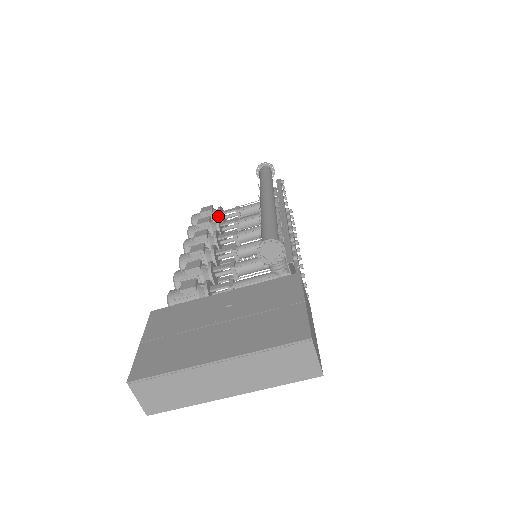
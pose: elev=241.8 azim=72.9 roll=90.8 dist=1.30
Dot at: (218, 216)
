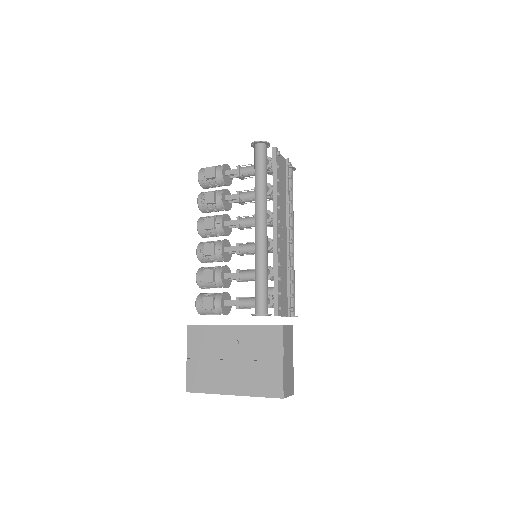
Dot at: (222, 179)
